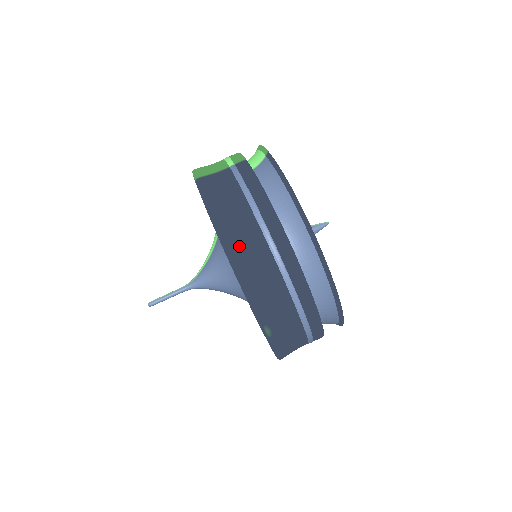
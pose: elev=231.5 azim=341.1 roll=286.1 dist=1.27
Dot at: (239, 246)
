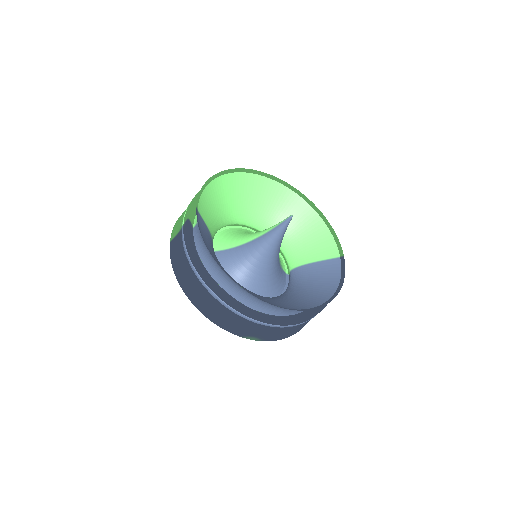
Dot at: (197, 300)
